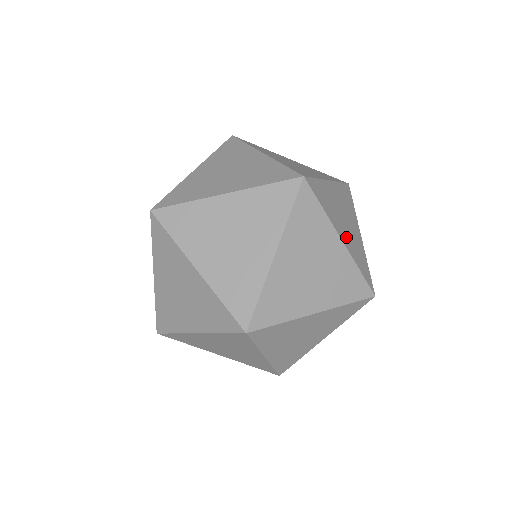
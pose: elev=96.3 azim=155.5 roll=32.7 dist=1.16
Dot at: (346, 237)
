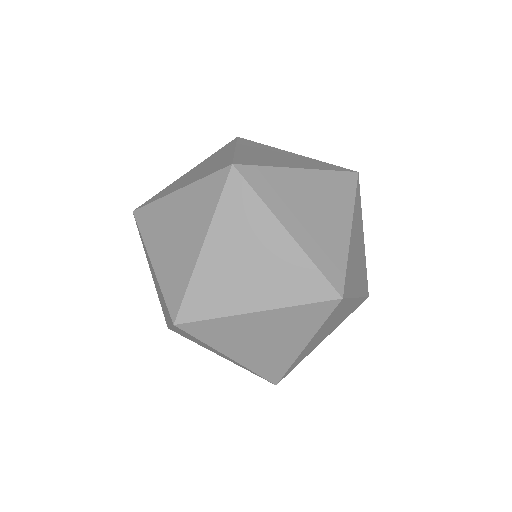
Dot at: (312, 343)
